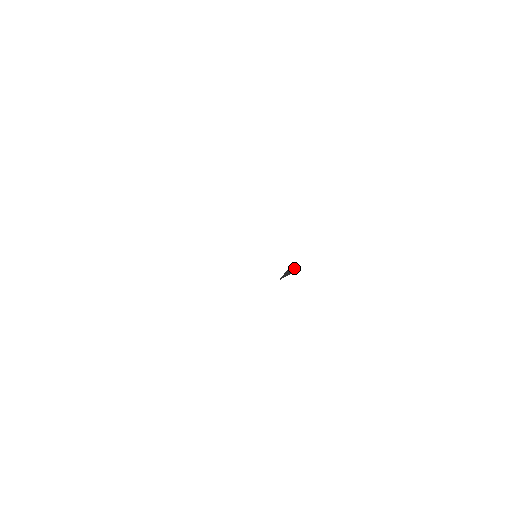
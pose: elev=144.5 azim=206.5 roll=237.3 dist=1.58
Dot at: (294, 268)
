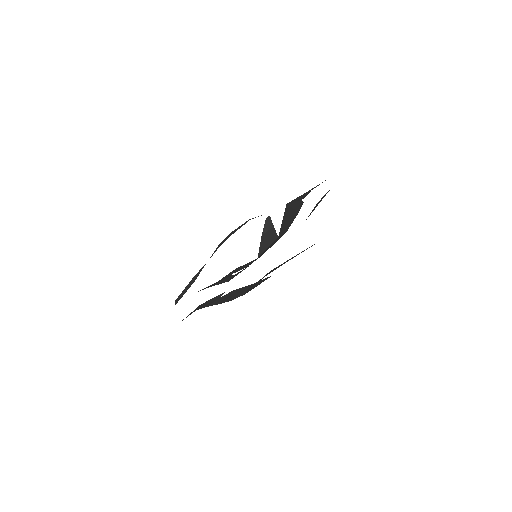
Dot at: occluded
